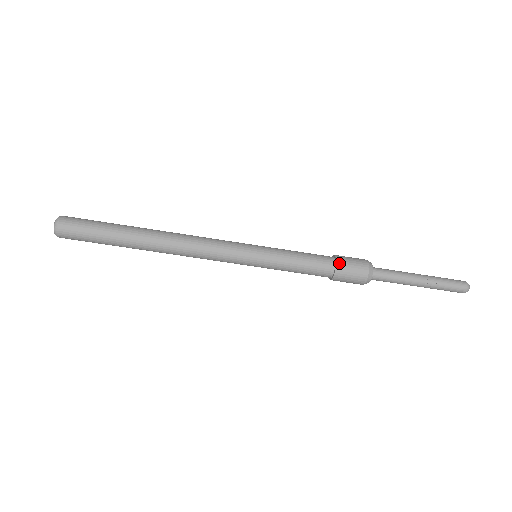
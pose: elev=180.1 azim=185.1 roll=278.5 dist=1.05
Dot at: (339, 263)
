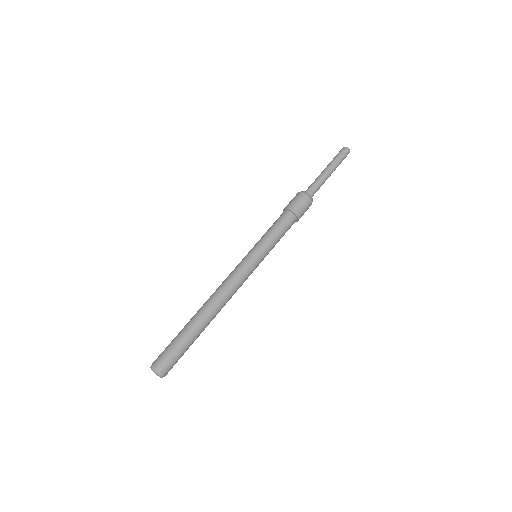
Dot at: (298, 214)
